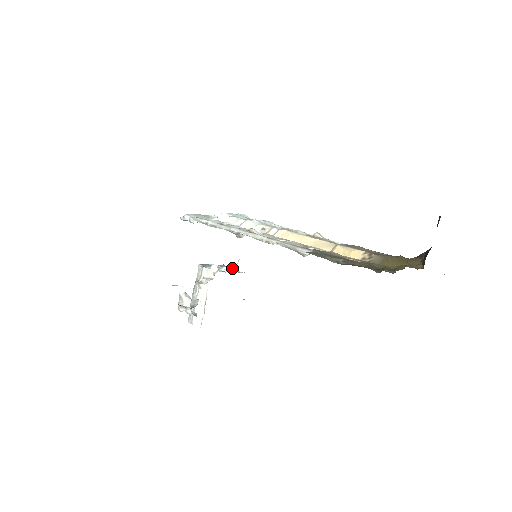
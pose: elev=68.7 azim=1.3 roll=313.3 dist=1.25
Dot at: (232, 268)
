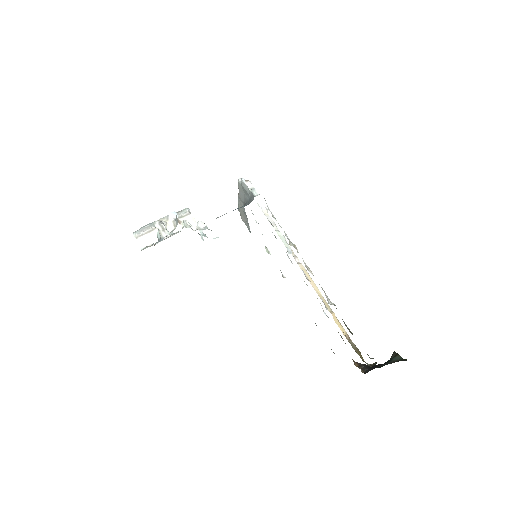
Dot at: occluded
